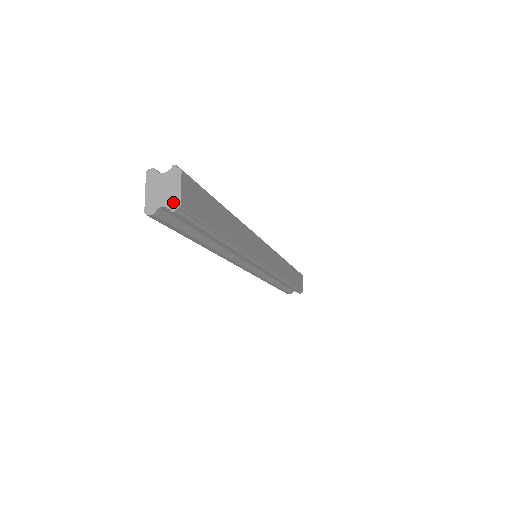
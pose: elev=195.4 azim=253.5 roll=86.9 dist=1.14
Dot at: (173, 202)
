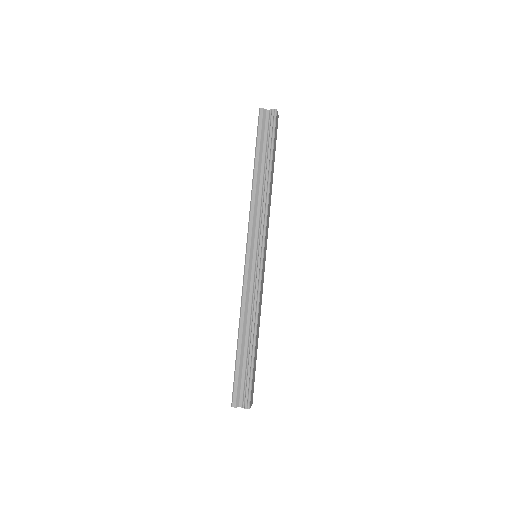
Dot at: occluded
